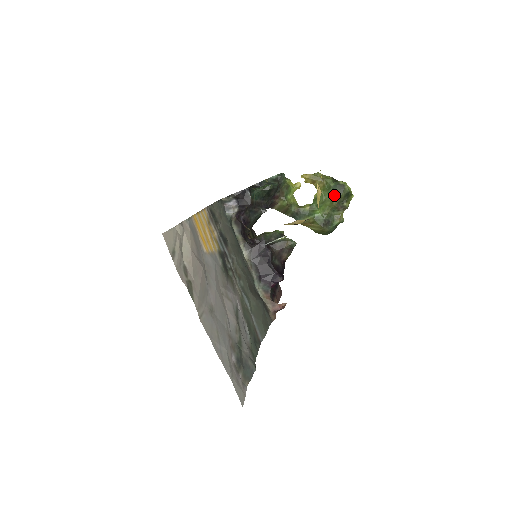
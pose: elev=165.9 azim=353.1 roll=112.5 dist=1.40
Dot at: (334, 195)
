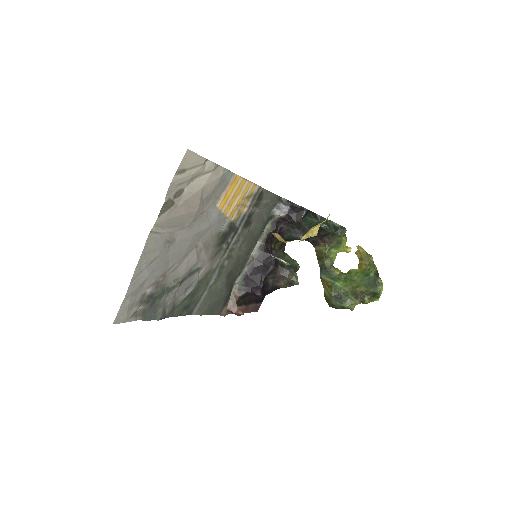
Dot at: (365, 283)
